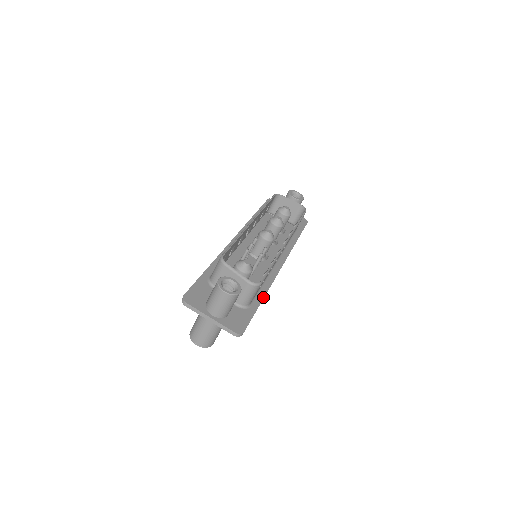
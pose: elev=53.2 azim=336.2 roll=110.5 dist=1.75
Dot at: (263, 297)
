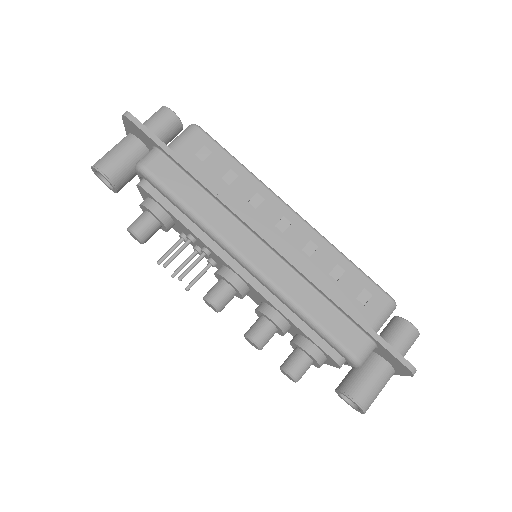
Dot at: (195, 171)
